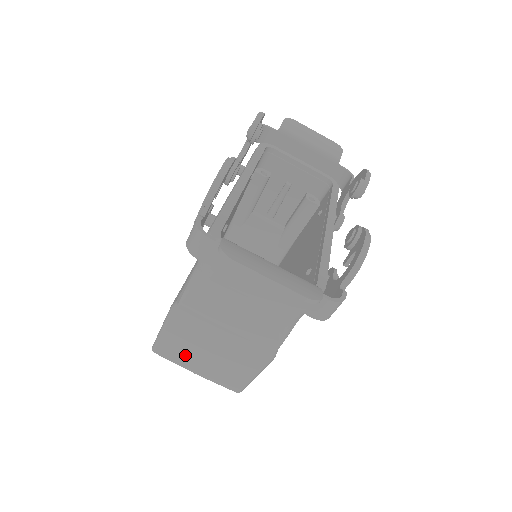
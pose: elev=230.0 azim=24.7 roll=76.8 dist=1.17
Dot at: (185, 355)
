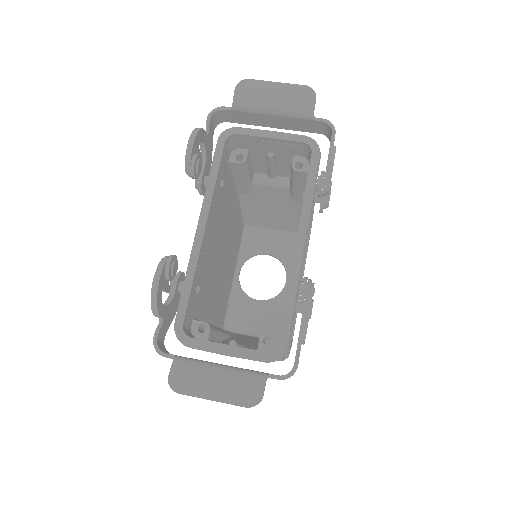
Dot at: occluded
